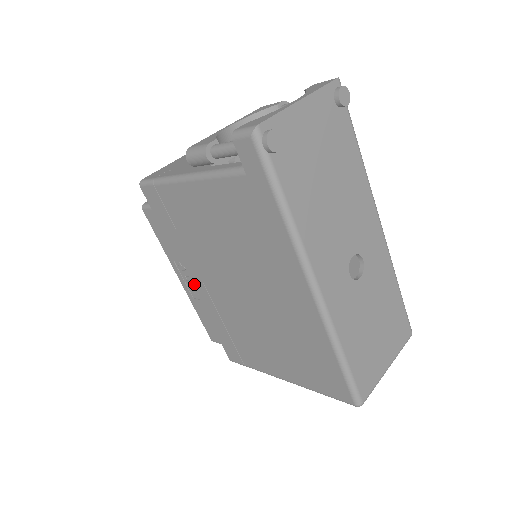
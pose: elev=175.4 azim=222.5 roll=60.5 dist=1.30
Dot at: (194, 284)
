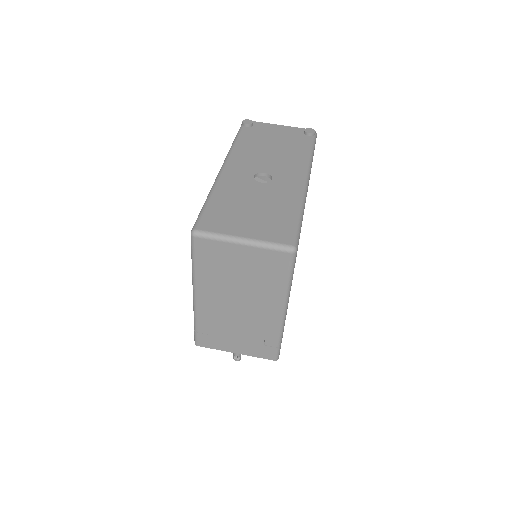
Dot at: occluded
